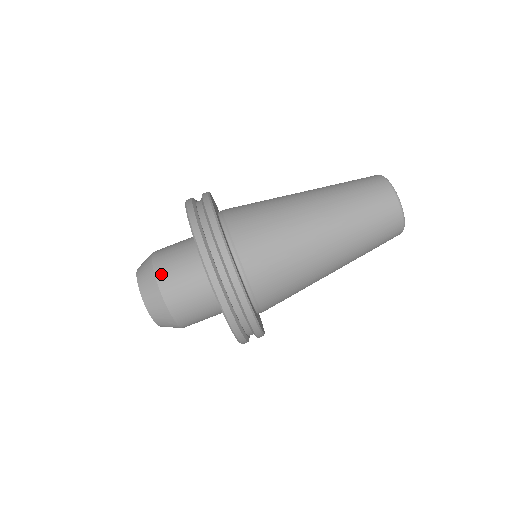
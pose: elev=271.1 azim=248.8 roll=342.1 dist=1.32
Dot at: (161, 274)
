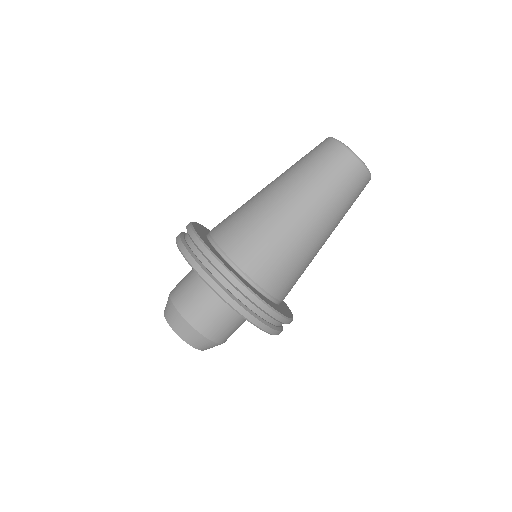
Dot at: (190, 316)
